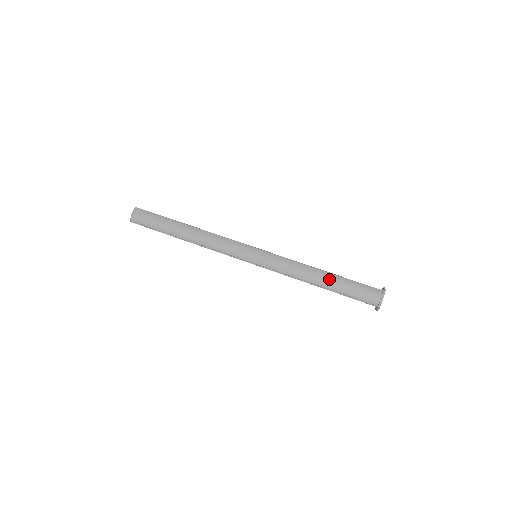
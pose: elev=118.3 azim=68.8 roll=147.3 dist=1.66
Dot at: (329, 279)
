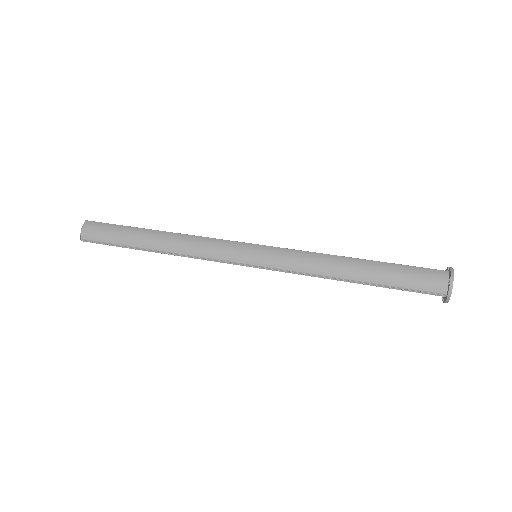
Dot at: (366, 268)
